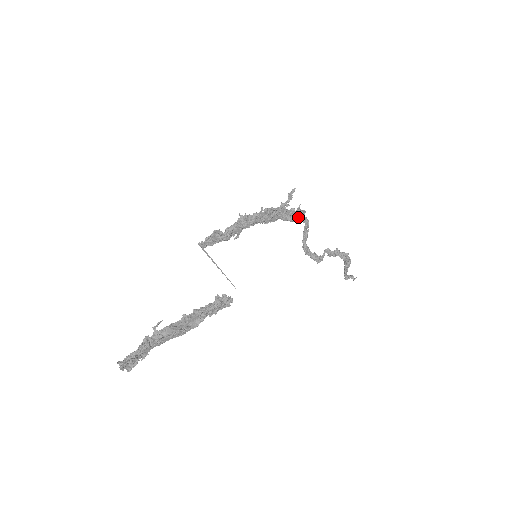
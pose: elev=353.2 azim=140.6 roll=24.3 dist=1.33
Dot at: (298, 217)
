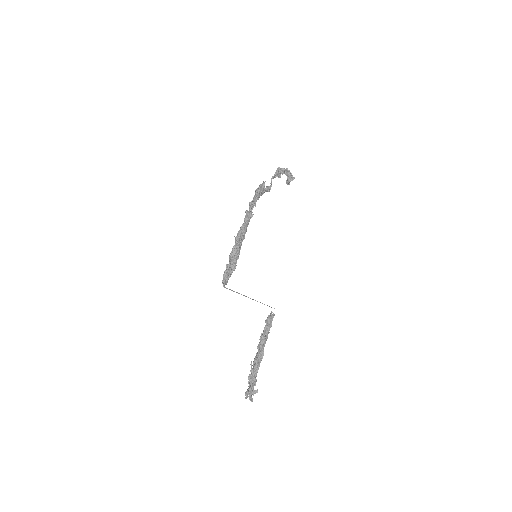
Dot at: (262, 192)
